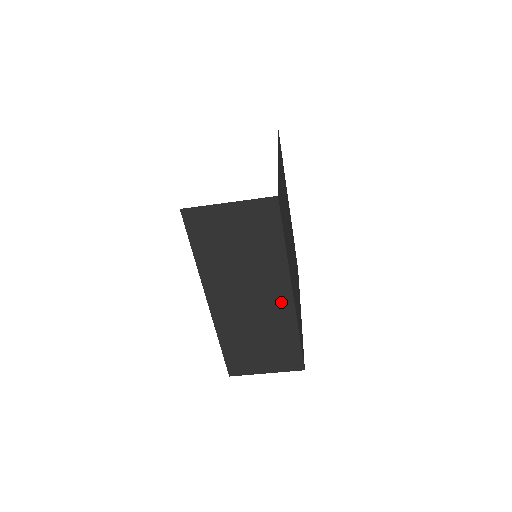
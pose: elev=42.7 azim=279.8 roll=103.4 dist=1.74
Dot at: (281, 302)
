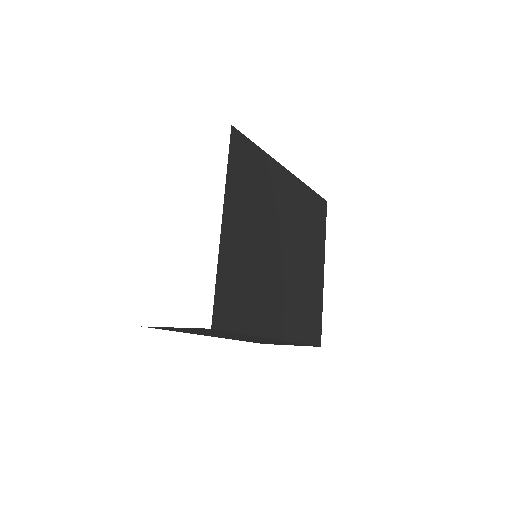
Dot at: (269, 339)
